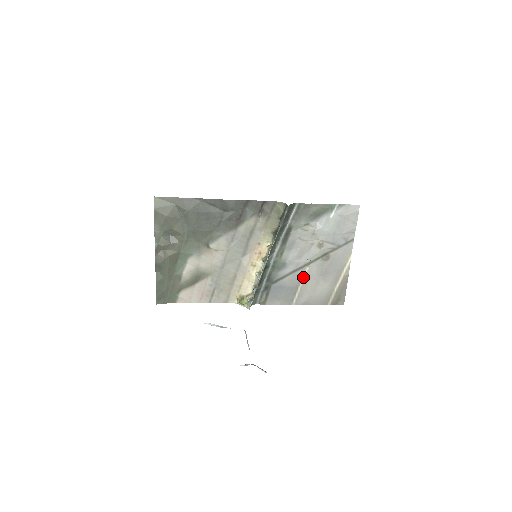
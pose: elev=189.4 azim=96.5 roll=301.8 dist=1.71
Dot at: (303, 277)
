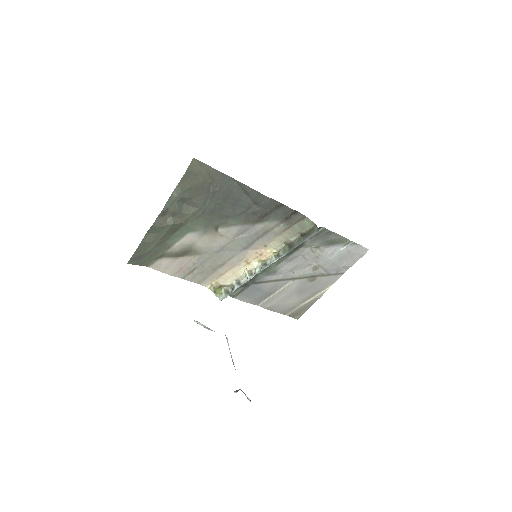
Dot at: (282, 287)
